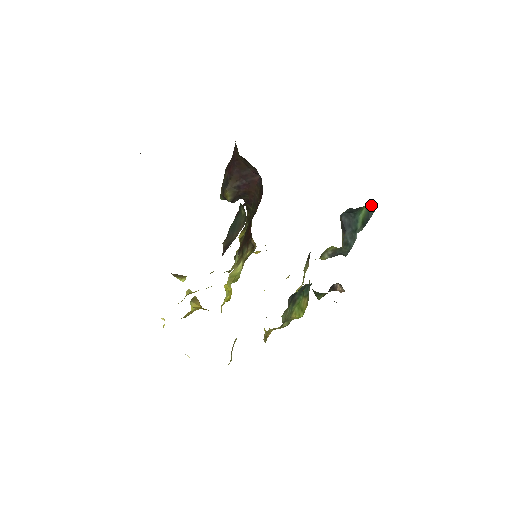
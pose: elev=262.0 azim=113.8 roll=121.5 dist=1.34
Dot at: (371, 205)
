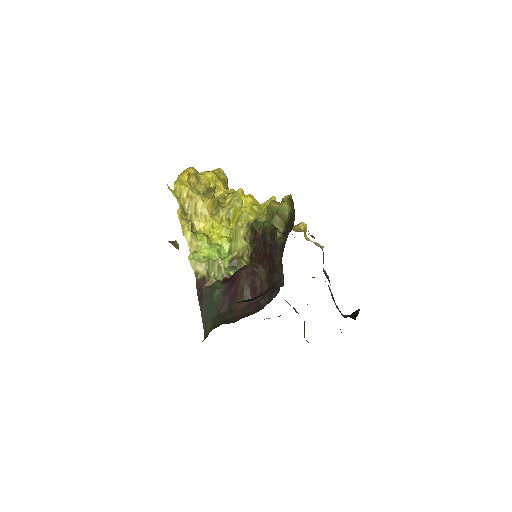
Dot at: occluded
